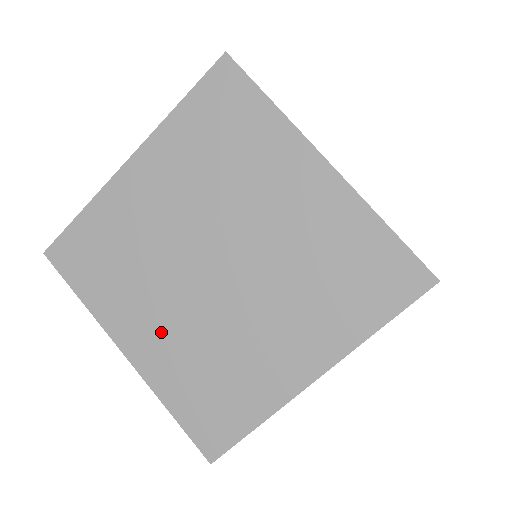
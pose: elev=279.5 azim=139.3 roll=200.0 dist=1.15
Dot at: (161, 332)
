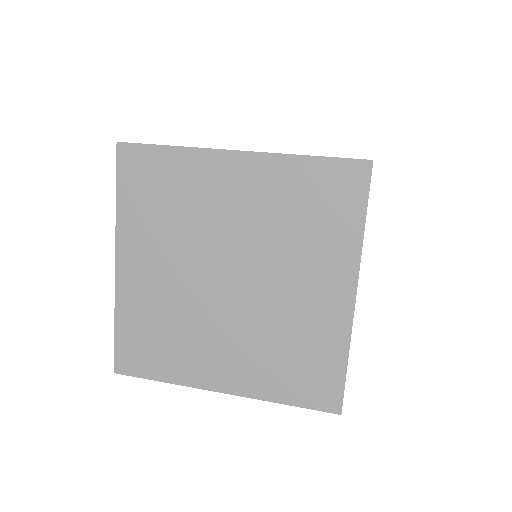
Dot at: occluded
